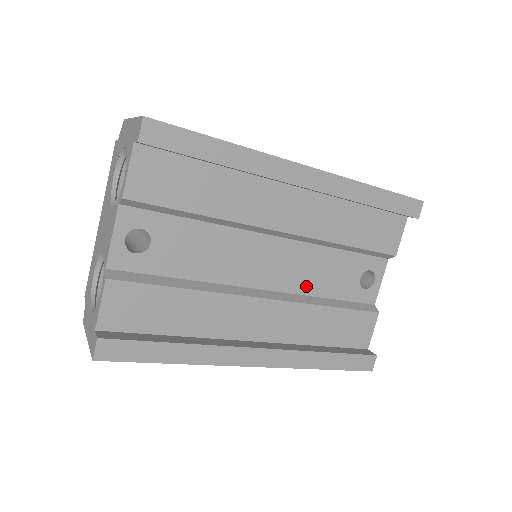
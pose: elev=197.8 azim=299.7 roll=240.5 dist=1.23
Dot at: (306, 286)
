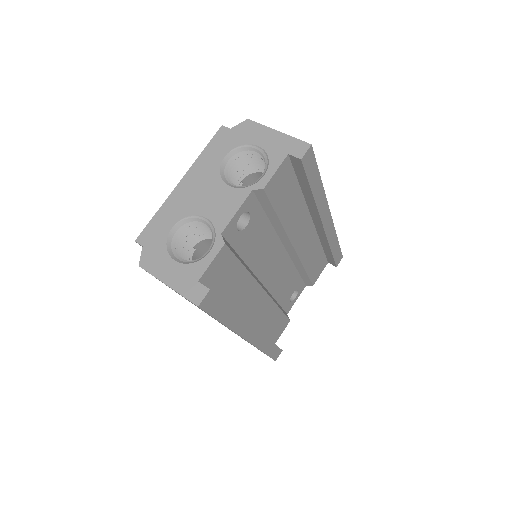
Dot at: (275, 289)
